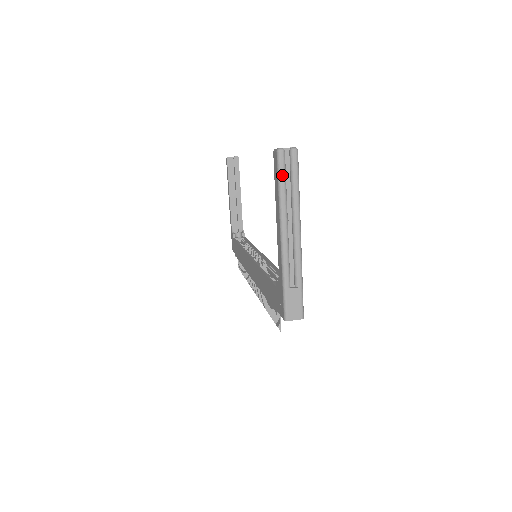
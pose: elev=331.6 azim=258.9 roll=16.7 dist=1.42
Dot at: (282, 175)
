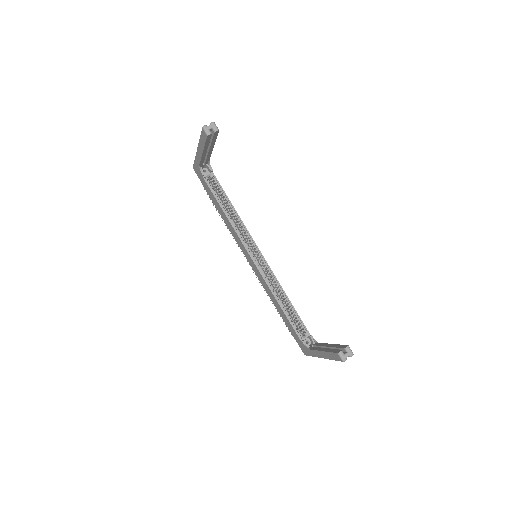
Dot at: occluded
